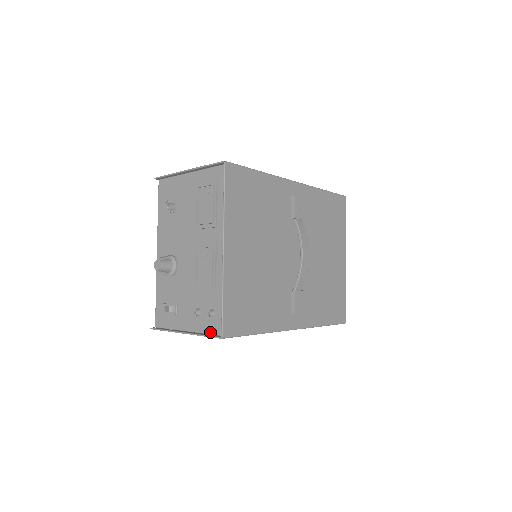
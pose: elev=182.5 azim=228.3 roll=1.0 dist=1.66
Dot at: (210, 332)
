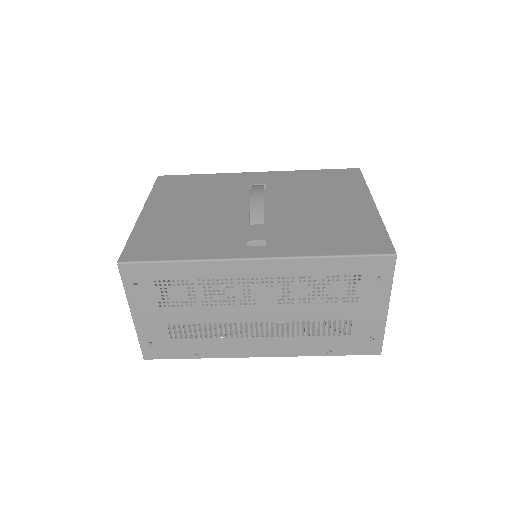
Dot at: (130, 281)
